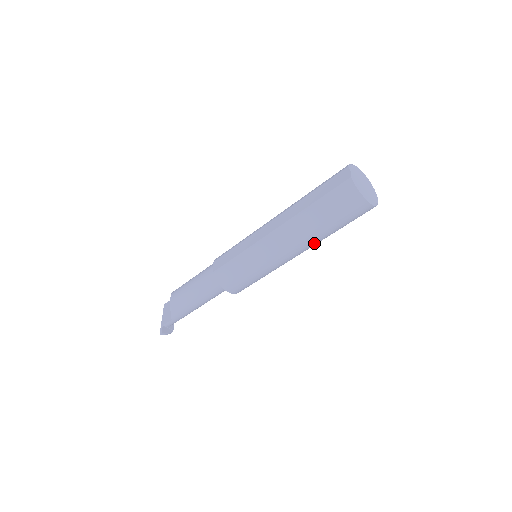
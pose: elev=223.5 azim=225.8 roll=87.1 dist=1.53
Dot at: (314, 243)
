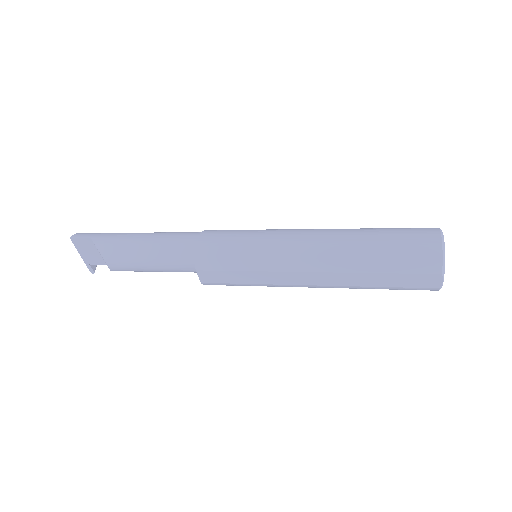
Dot at: occluded
